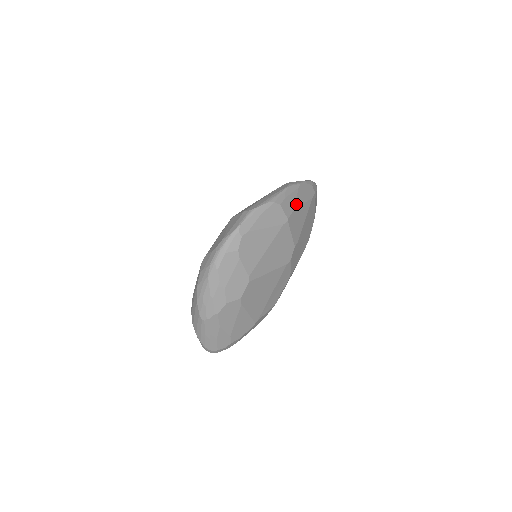
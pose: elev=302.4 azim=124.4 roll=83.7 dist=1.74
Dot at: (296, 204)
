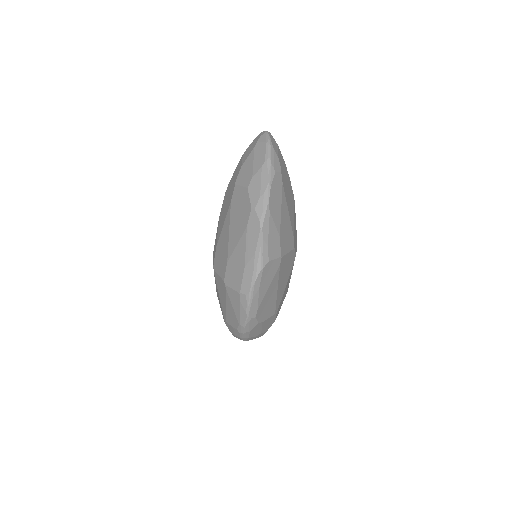
Dot at: (277, 229)
